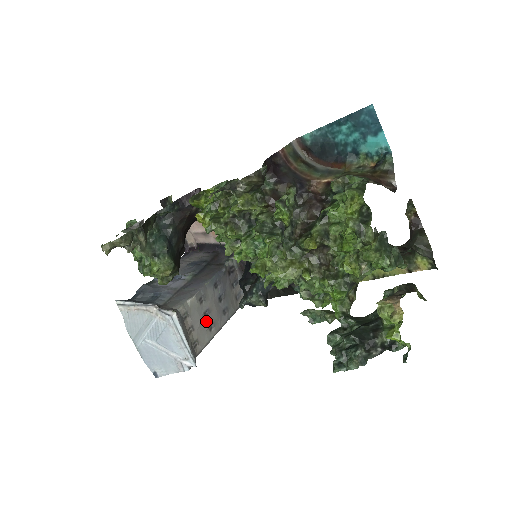
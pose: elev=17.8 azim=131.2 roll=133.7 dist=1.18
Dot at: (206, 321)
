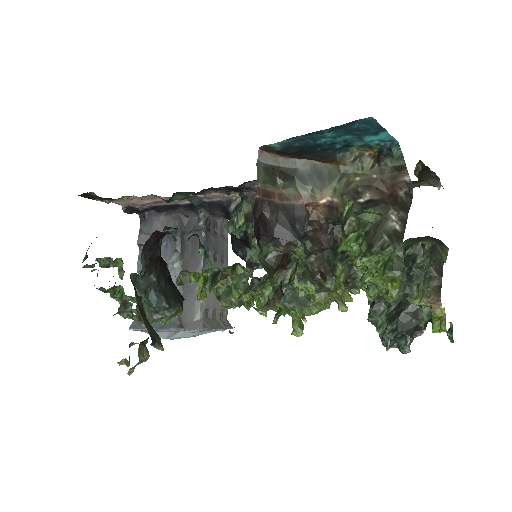
Dot at: occluded
